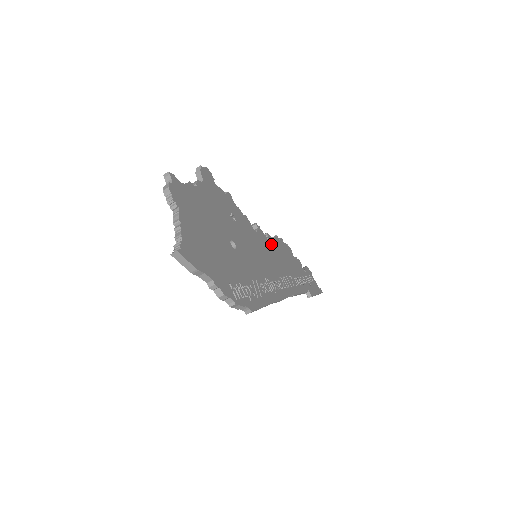
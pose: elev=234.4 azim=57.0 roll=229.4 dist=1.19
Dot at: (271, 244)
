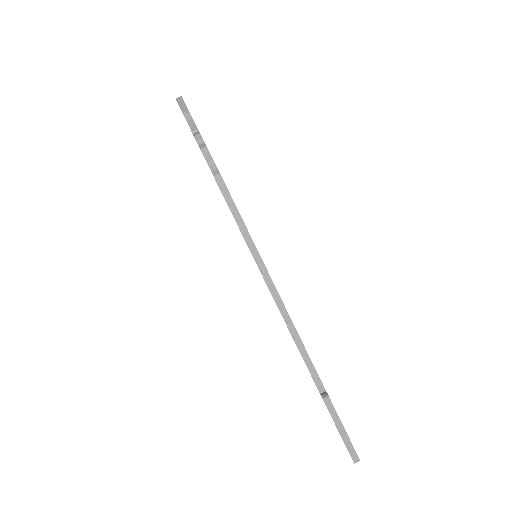
Dot at: occluded
